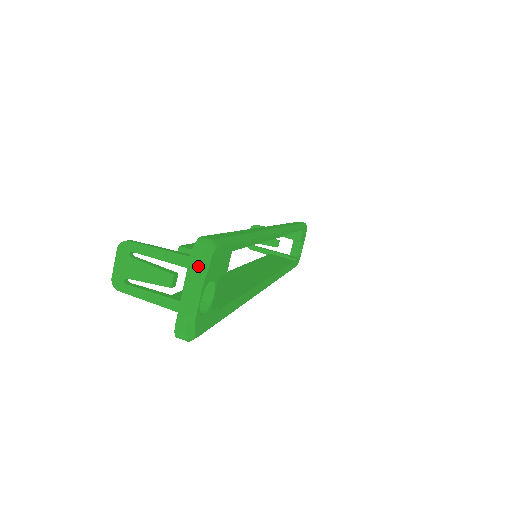
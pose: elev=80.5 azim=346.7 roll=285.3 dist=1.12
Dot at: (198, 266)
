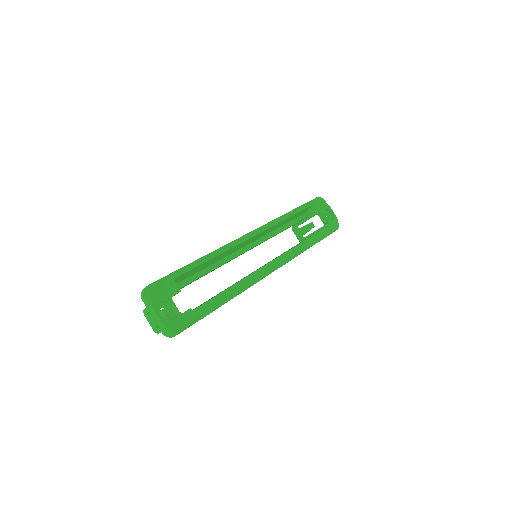
Dot at: (146, 302)
